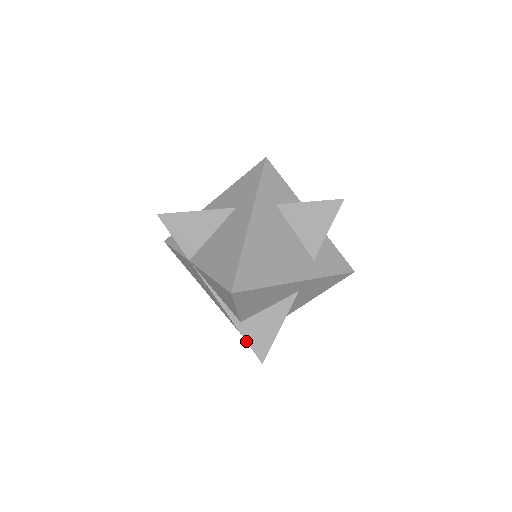
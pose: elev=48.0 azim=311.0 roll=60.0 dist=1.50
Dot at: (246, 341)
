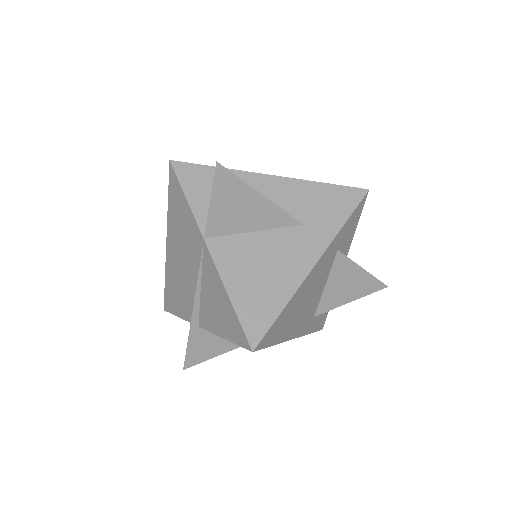
Dot at: (187, 345)
